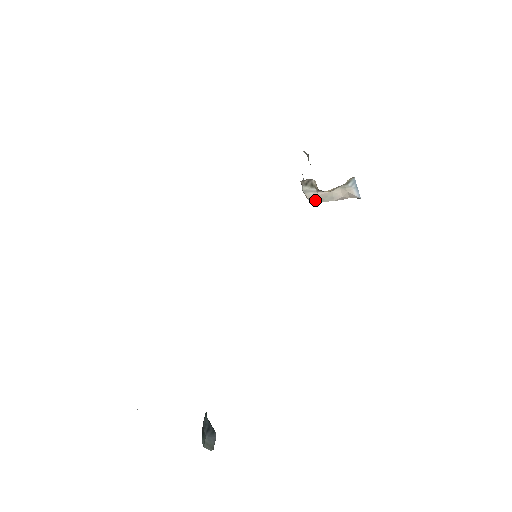
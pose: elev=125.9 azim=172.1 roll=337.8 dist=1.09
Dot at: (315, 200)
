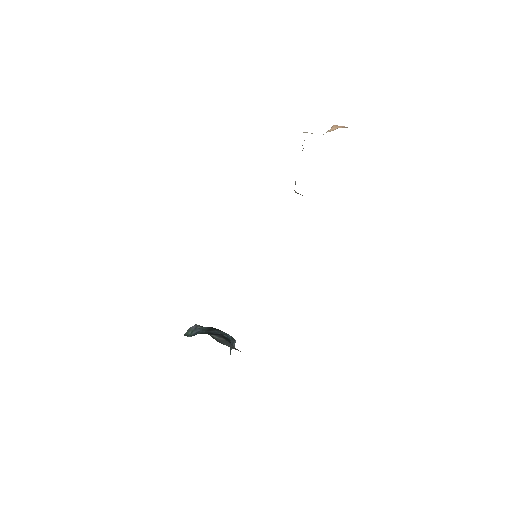
Dot at: occluded
